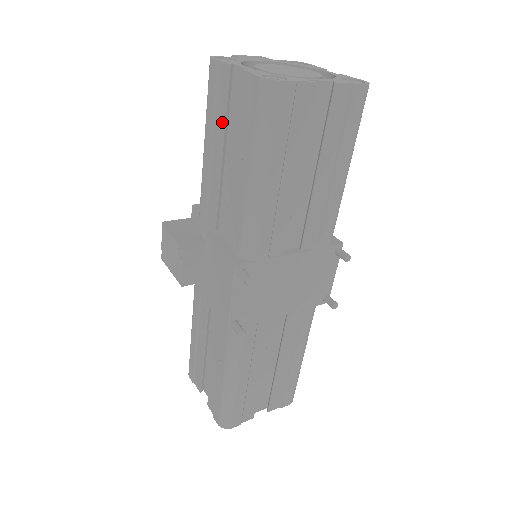
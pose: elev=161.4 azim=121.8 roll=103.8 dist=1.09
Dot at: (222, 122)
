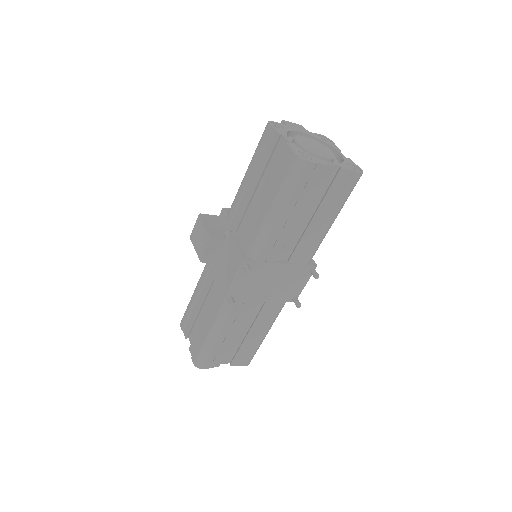
Dot at: (263, 166)
